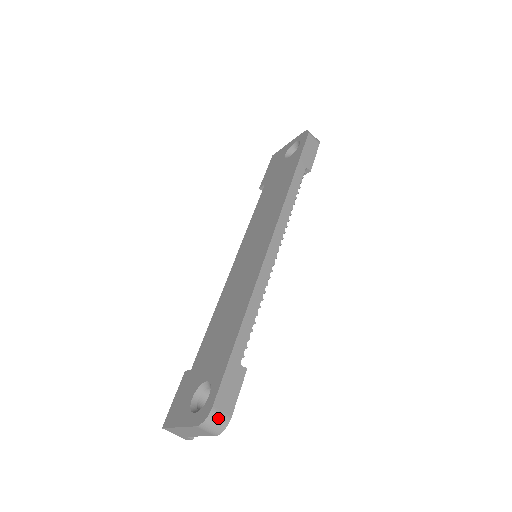
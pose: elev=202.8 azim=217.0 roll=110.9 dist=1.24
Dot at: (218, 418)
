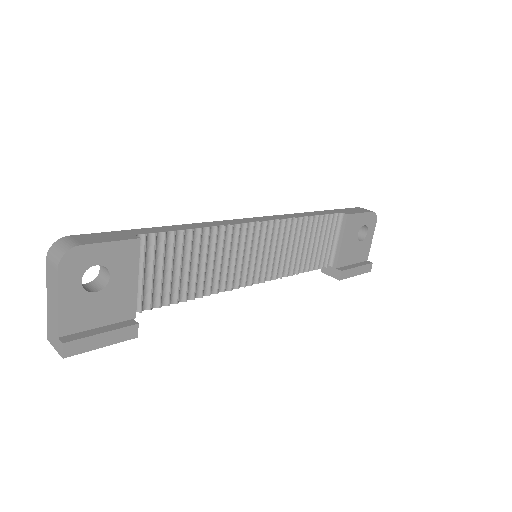
Dot at: (66, 242)
